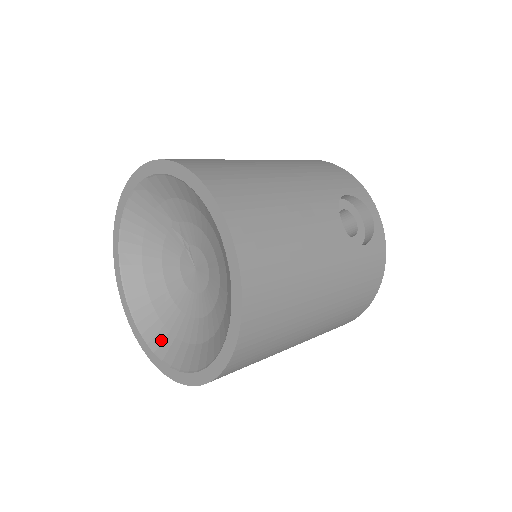
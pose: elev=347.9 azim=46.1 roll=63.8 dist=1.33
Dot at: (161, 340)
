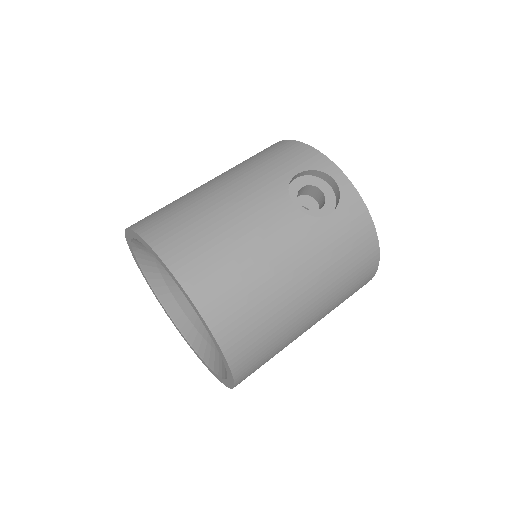
Dot at: (209, 354)
